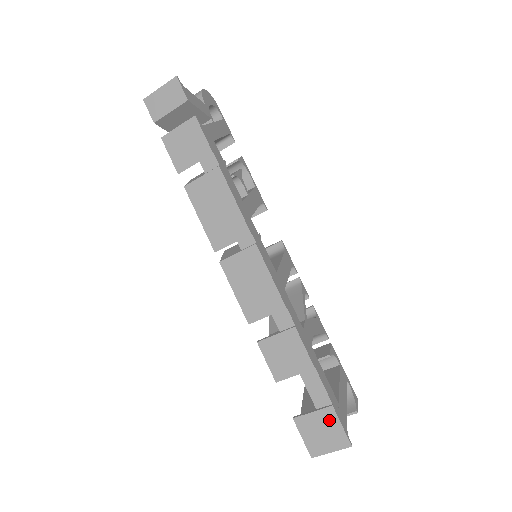
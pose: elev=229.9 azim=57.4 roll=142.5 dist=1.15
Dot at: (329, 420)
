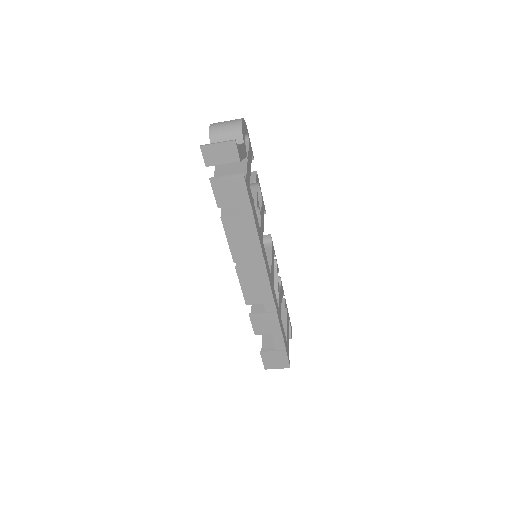
Dot at: (282, 356)
